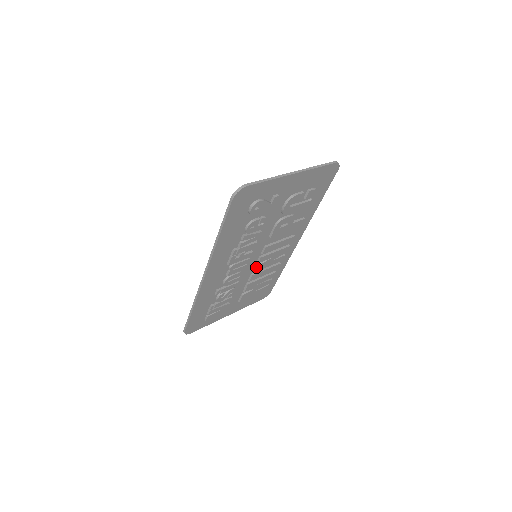
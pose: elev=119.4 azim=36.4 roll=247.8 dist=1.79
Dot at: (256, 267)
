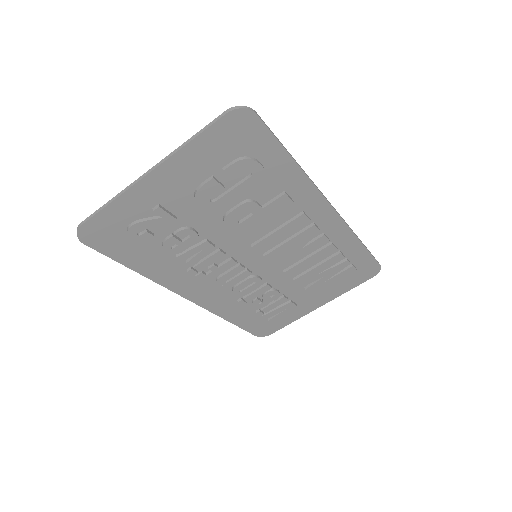
Dot at: (275, 265)
